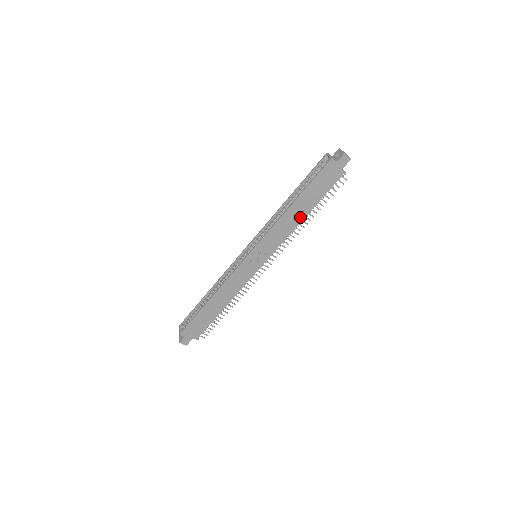
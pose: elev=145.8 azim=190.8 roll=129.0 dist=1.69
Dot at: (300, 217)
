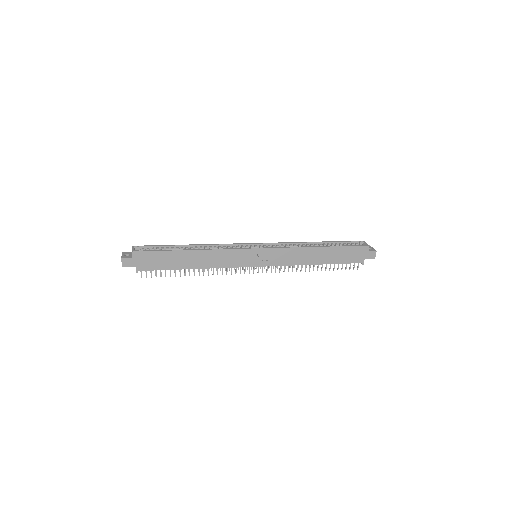
Dot at: (313, 261)
